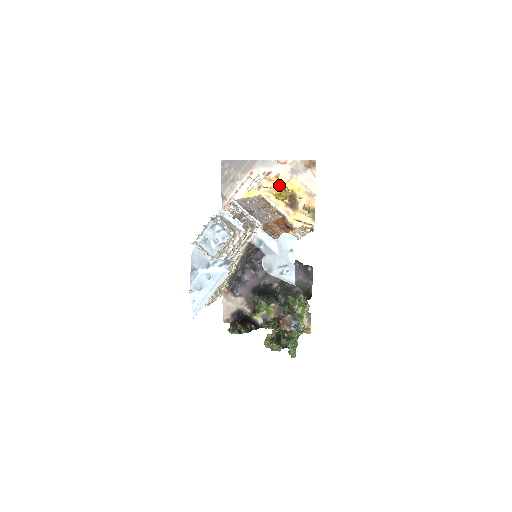
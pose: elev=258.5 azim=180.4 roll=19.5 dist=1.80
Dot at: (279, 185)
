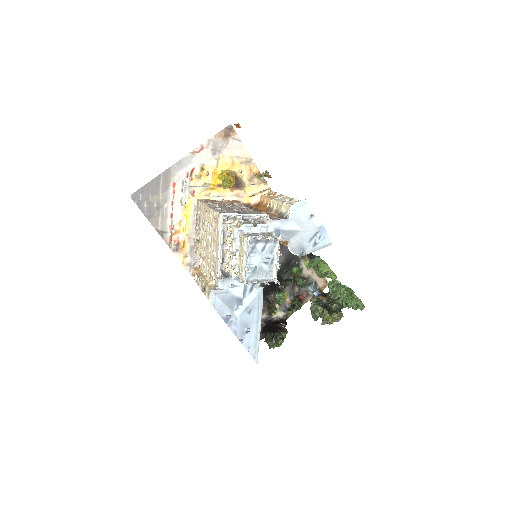
Dot at: (211, 175)
